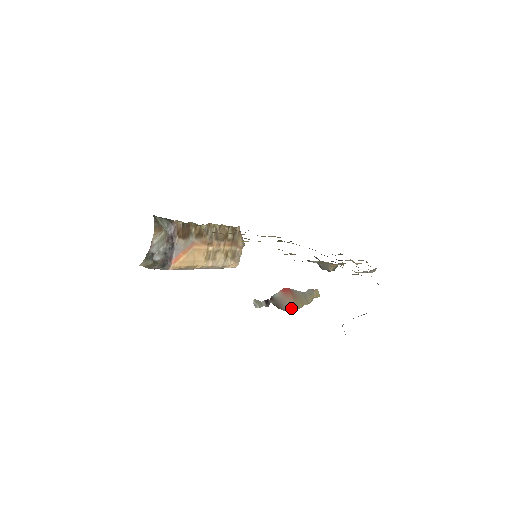
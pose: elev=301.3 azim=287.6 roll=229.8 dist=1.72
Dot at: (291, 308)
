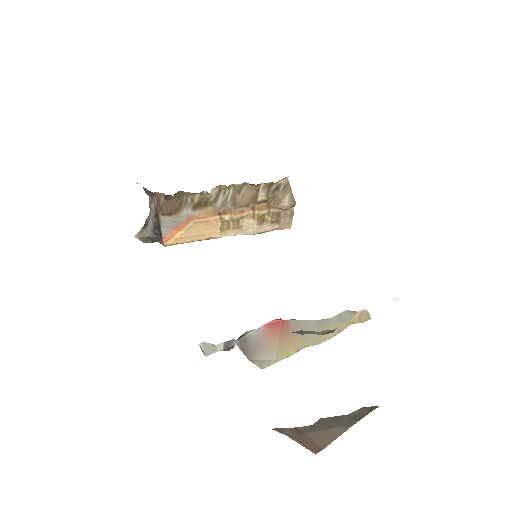
Dot at: (264, 359)
